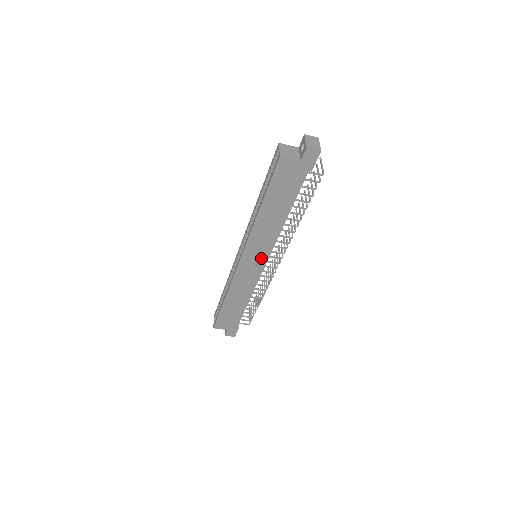
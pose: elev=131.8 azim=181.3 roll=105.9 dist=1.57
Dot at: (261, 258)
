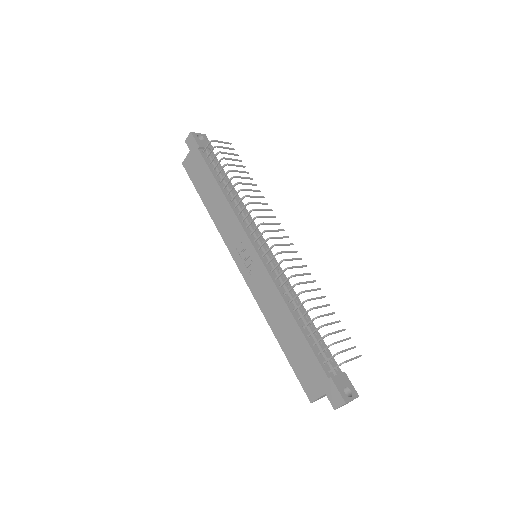
Dot at: (247, 247)
